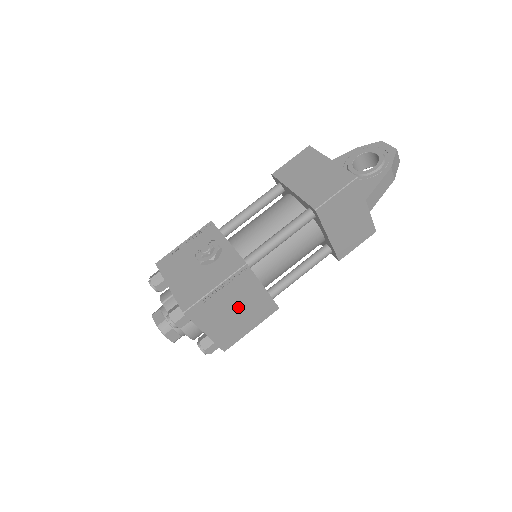
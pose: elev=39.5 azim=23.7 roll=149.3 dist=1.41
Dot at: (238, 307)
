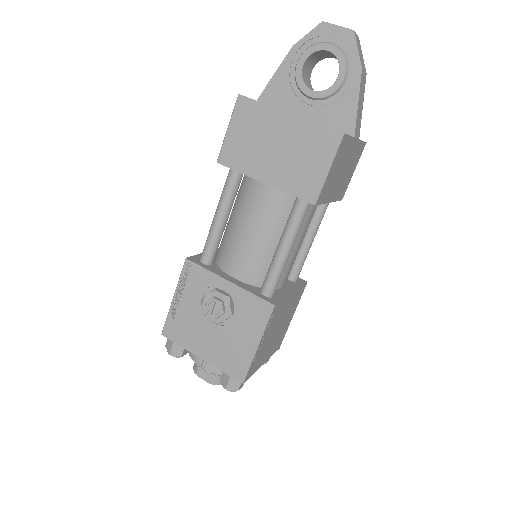
Dot at: (279, 325)
